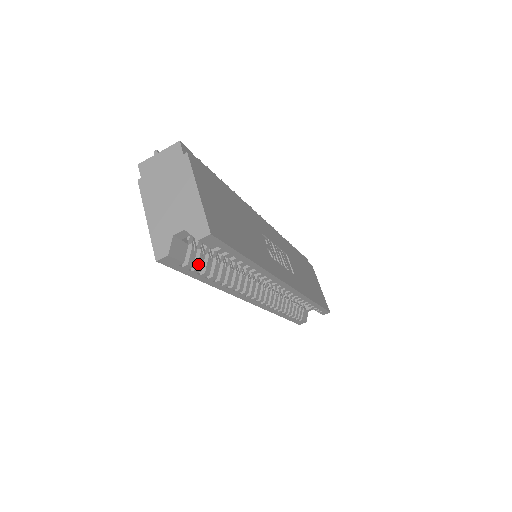
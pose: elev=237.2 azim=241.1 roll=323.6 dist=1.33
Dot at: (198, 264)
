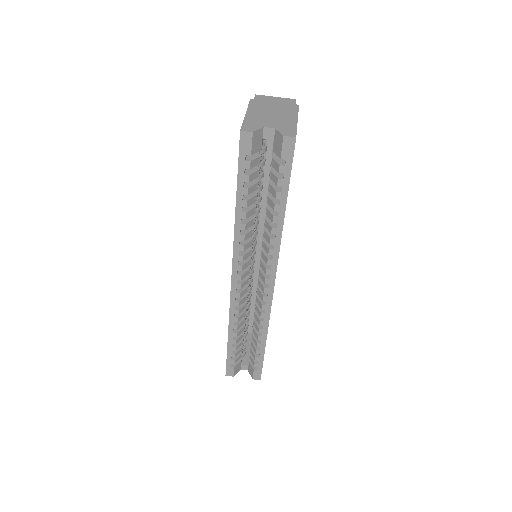
Dot at: (252, 174)
